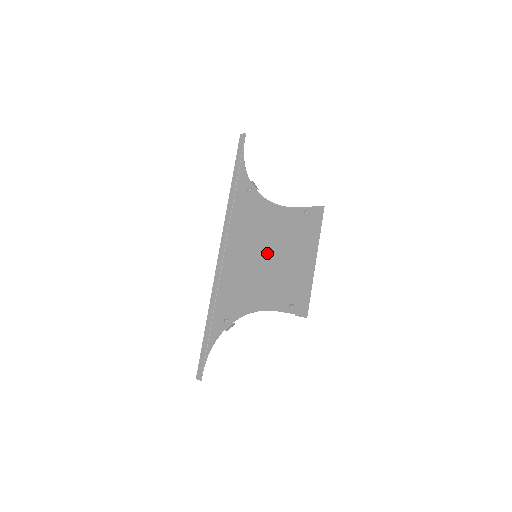
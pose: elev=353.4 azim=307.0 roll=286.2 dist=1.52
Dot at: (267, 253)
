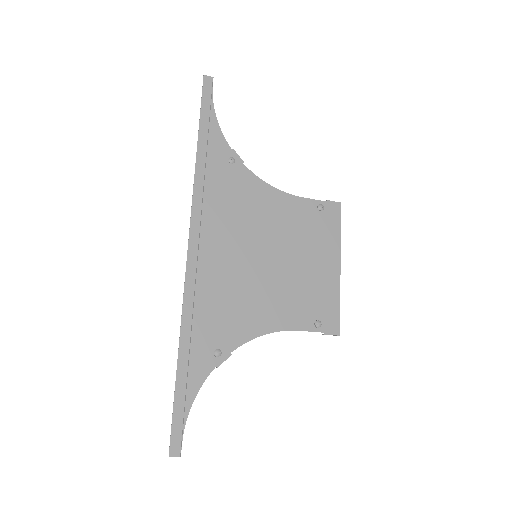
Dot at: (274, 253)
